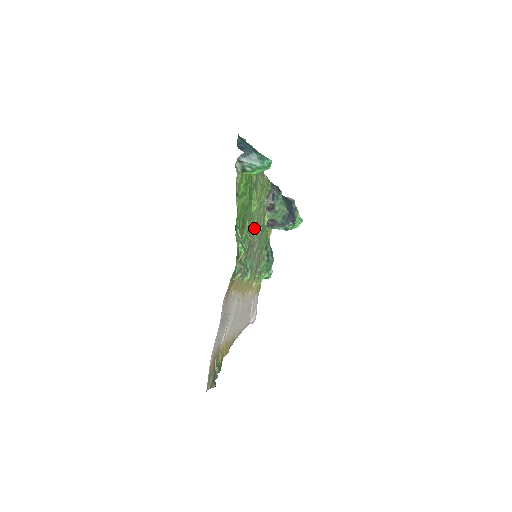
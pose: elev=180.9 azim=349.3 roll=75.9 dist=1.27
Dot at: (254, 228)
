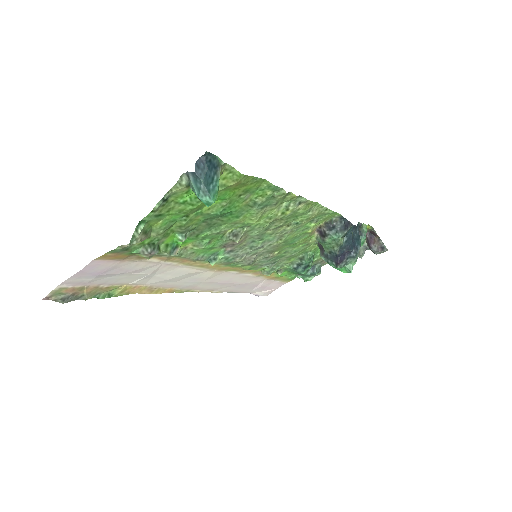
Dot at: (253, 235)
